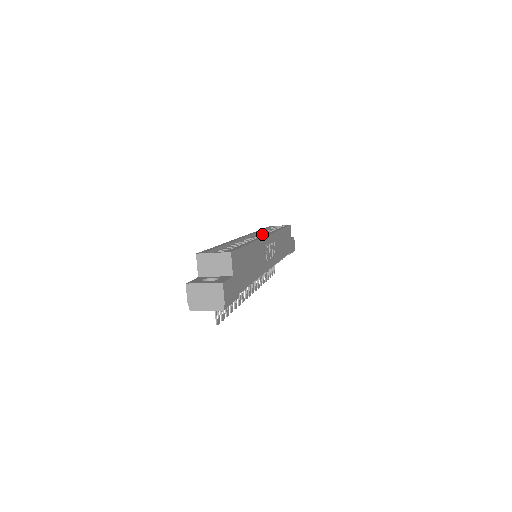
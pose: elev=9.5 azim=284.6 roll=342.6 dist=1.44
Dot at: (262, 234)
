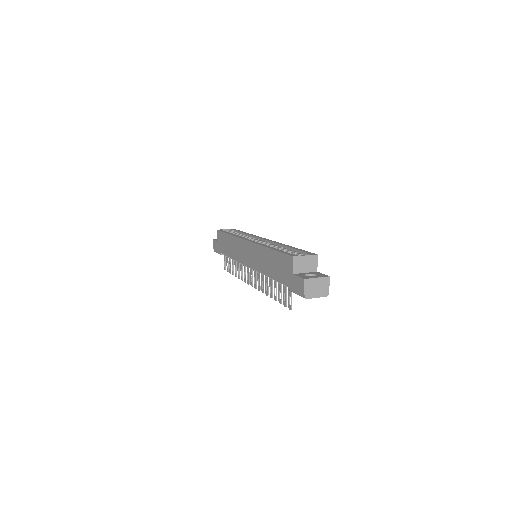
Dot at: occluded
